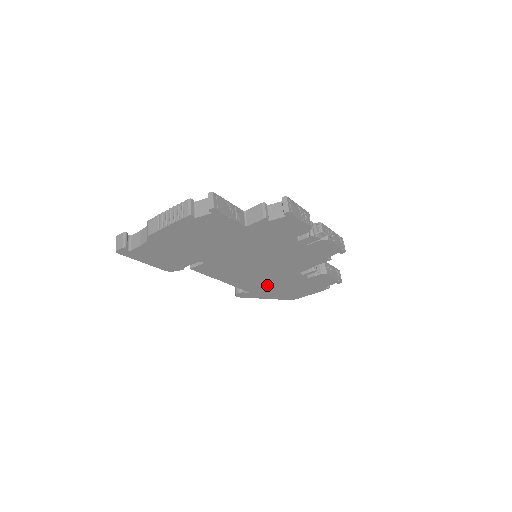
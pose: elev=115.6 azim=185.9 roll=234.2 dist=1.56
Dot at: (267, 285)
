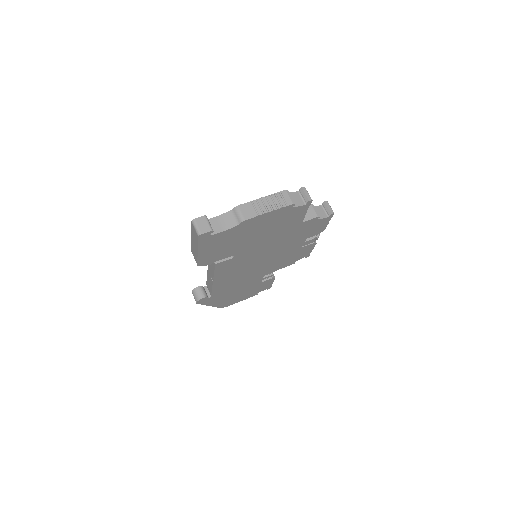
Dot at: (231, 289)
